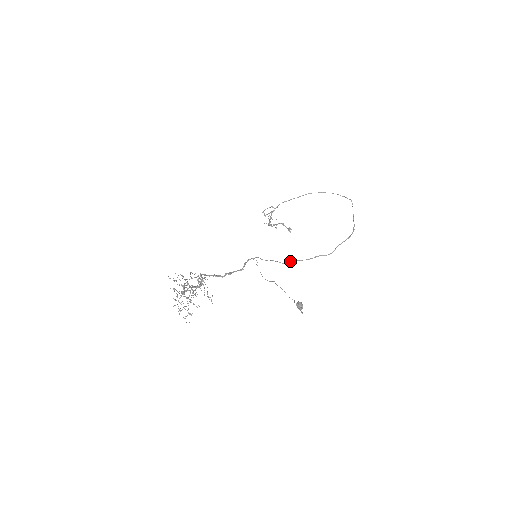
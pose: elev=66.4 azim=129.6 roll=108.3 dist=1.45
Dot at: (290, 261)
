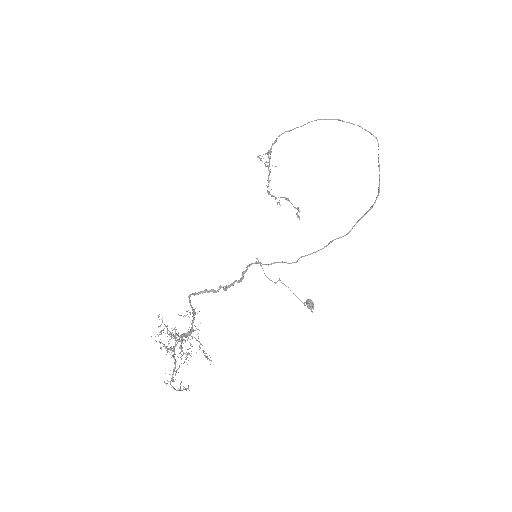
Dot at: (299, 258)
